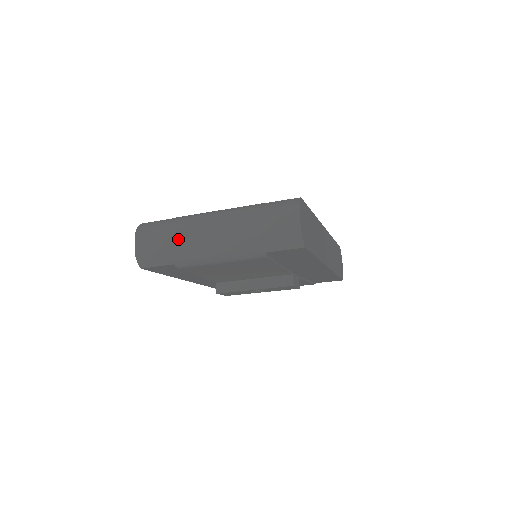
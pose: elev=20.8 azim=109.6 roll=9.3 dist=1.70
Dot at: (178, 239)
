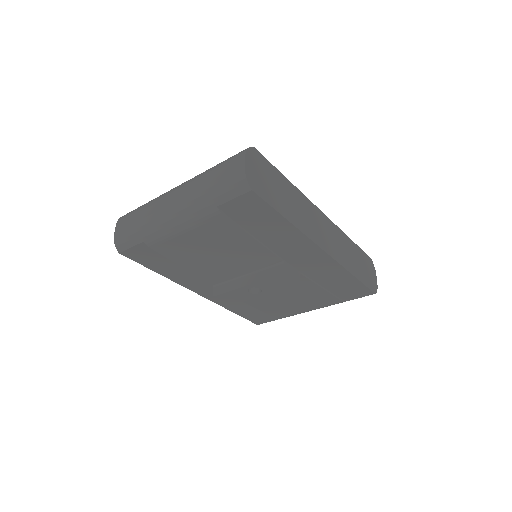
Dot at: (146, 214)
